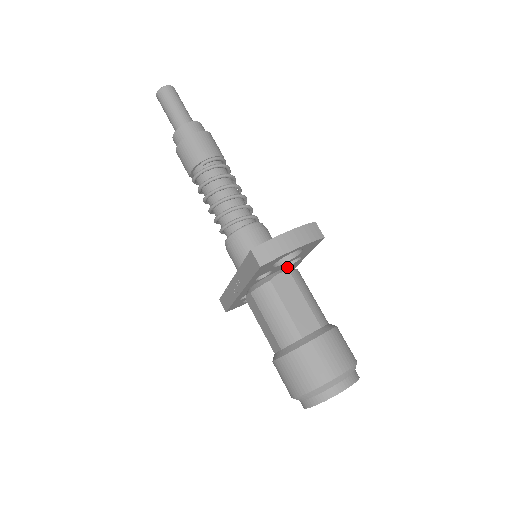
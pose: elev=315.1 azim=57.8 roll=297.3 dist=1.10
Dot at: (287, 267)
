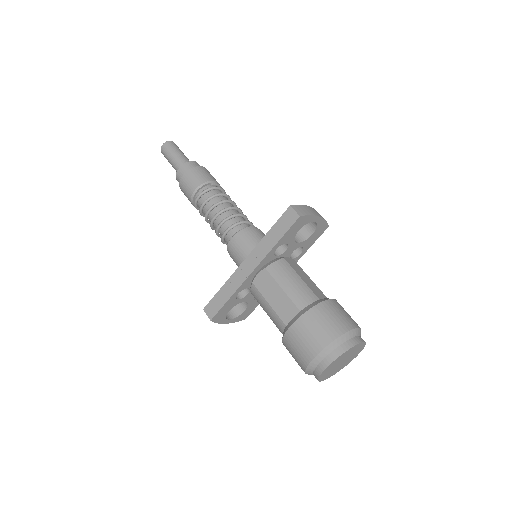
Dot at: occluded
